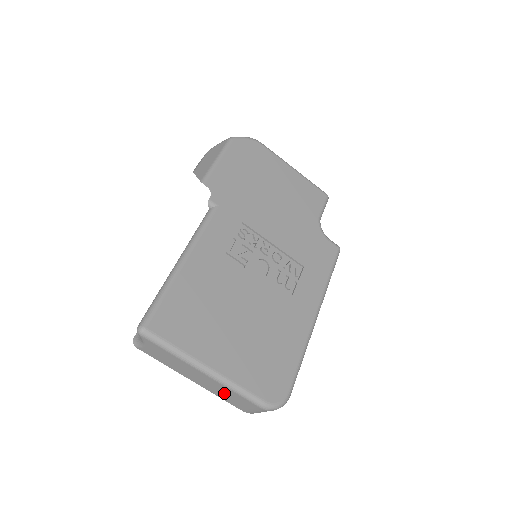
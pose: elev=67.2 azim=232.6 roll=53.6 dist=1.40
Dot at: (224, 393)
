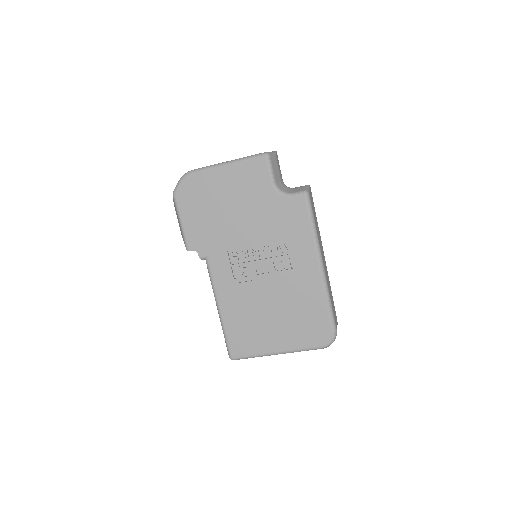
Dot at: occluded
